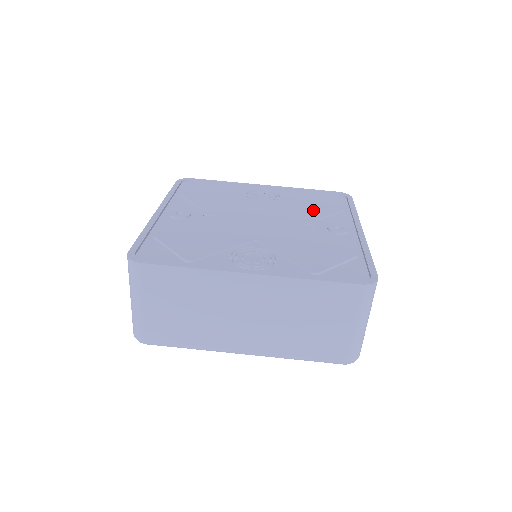
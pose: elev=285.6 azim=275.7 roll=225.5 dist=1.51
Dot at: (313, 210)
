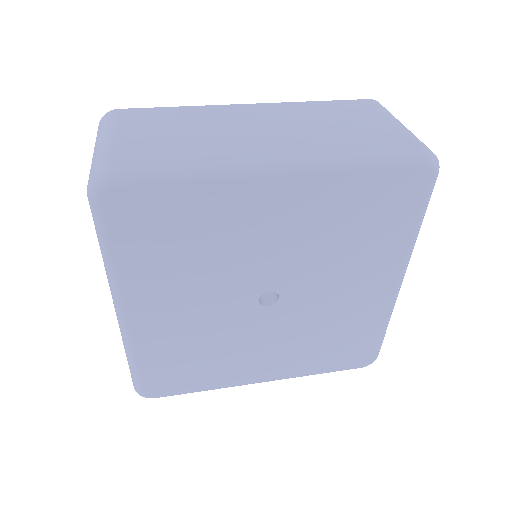
Dot at: occluded
